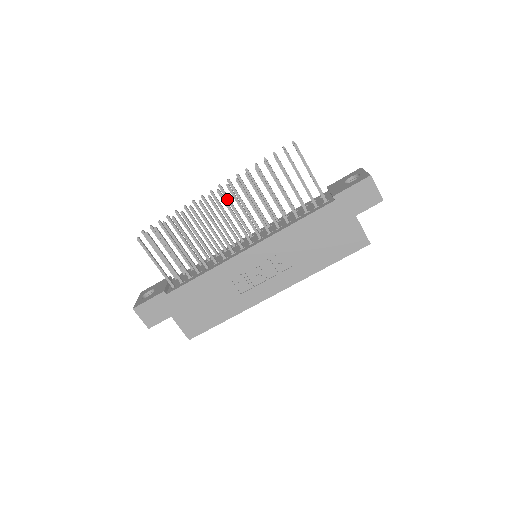
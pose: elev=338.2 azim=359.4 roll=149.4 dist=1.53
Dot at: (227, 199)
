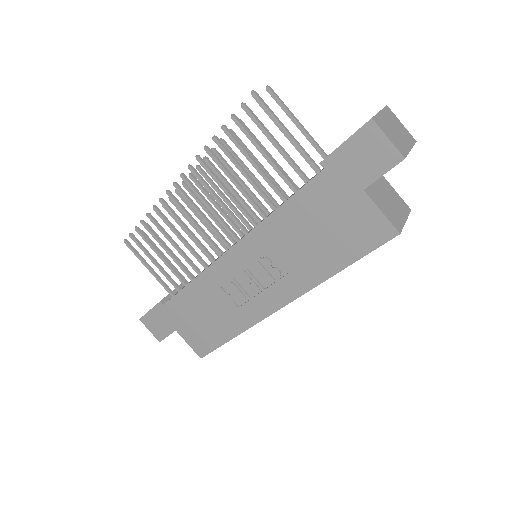
Dot at: (210, 183)
